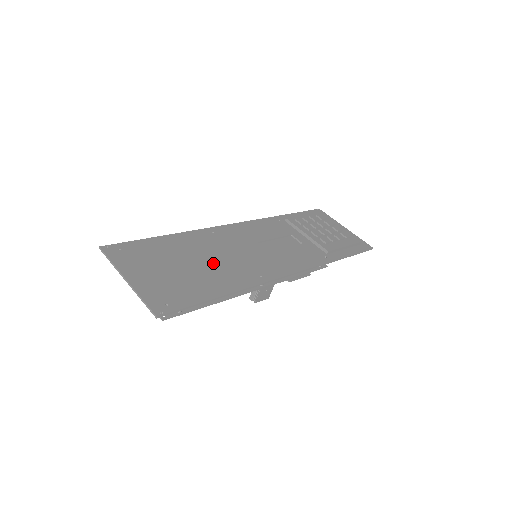
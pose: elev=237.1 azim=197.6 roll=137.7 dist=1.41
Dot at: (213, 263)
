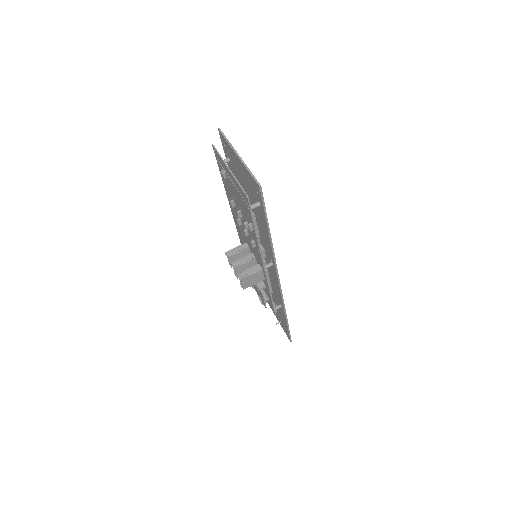
Dot at: occluded
